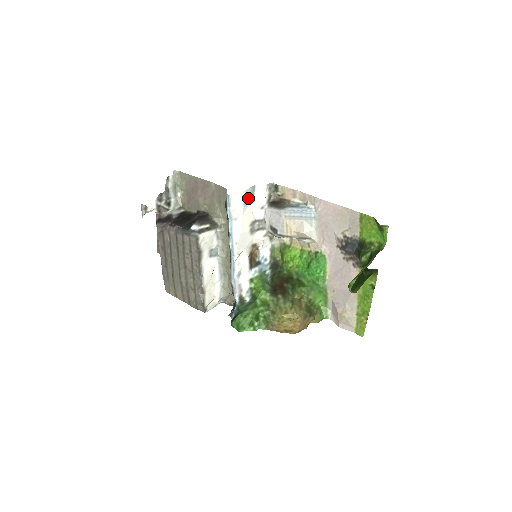
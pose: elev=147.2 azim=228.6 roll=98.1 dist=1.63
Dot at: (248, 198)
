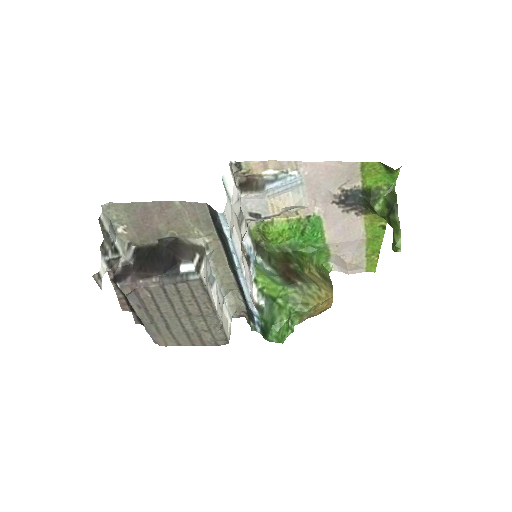
Dot at: (229, 199)
